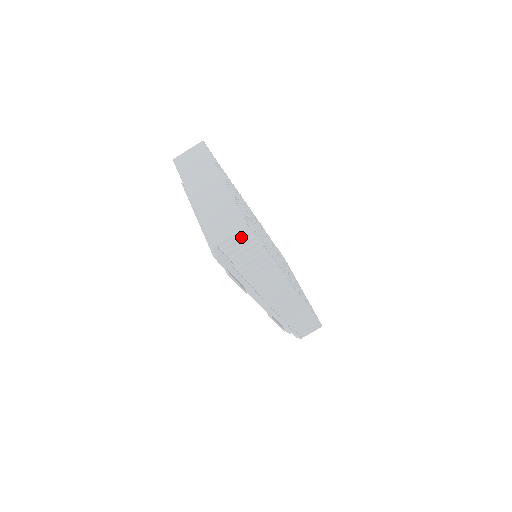
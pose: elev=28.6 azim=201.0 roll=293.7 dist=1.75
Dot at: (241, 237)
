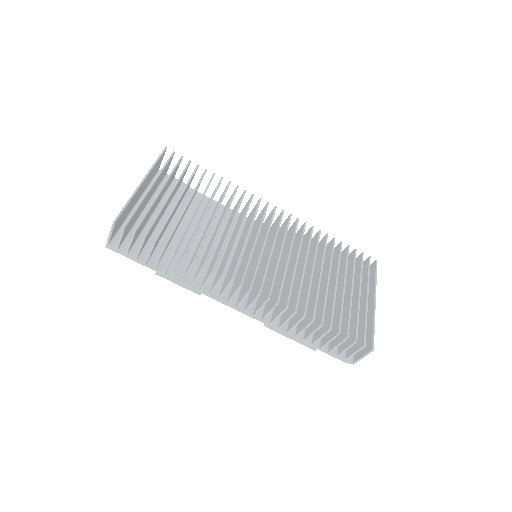
Dot at: (121, 233)
